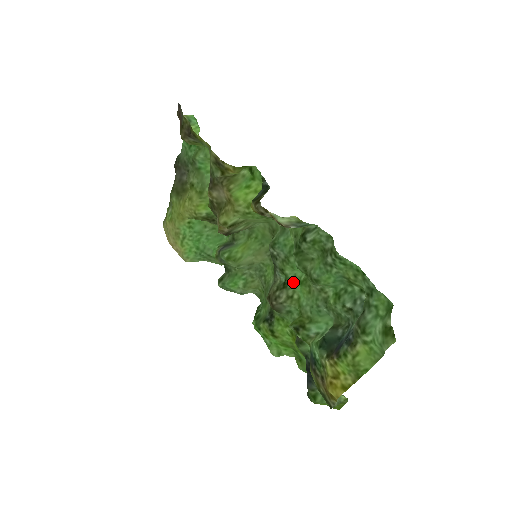
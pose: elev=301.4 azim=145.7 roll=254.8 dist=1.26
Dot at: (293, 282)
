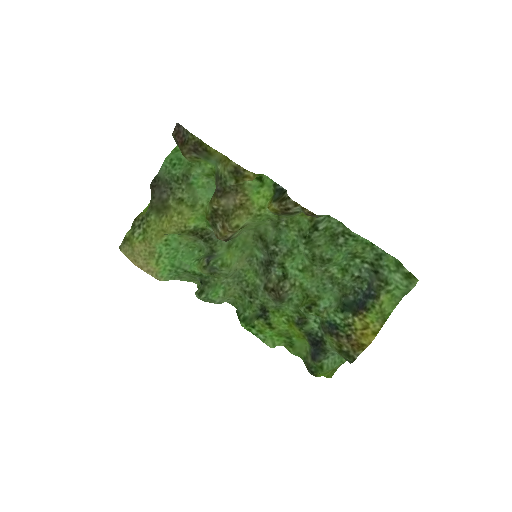
Dot at: (292, 273)
